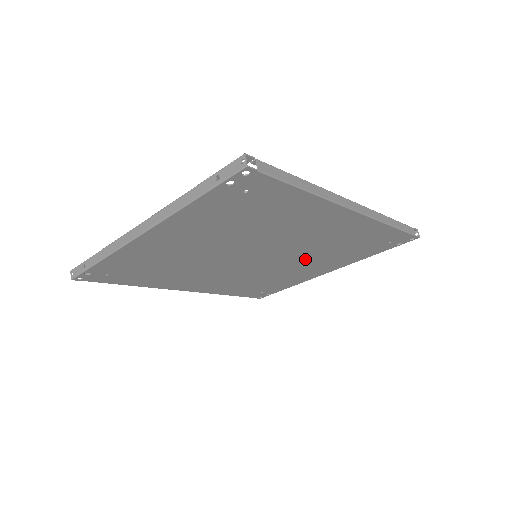
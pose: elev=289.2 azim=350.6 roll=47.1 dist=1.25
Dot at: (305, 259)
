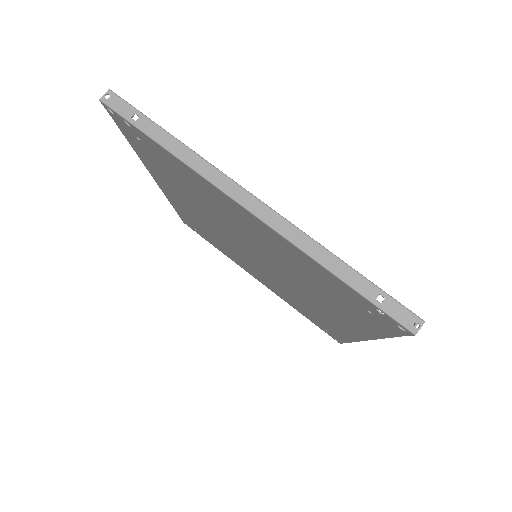
Dot at: (271, 280)
